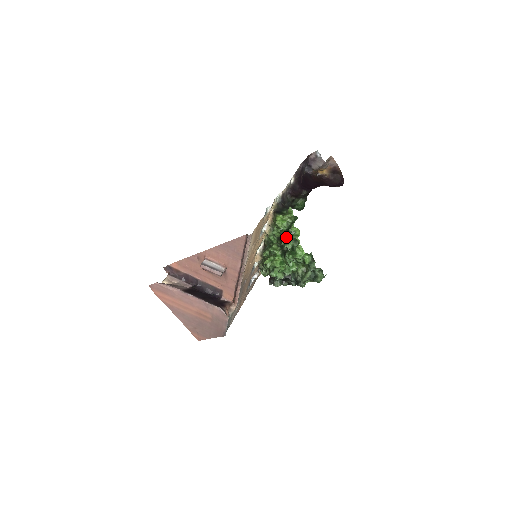
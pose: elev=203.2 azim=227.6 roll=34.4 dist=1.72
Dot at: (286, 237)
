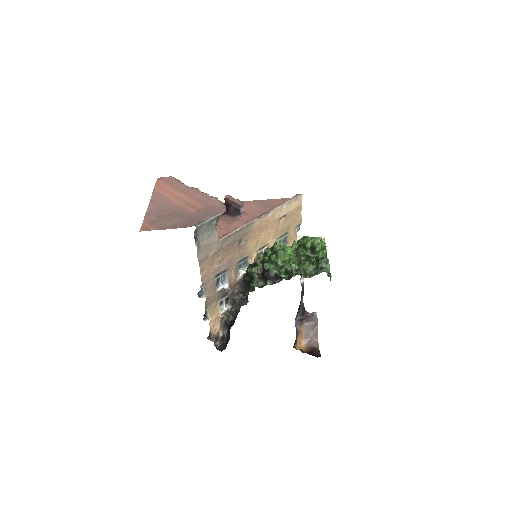
Dot at: (311, 238)
